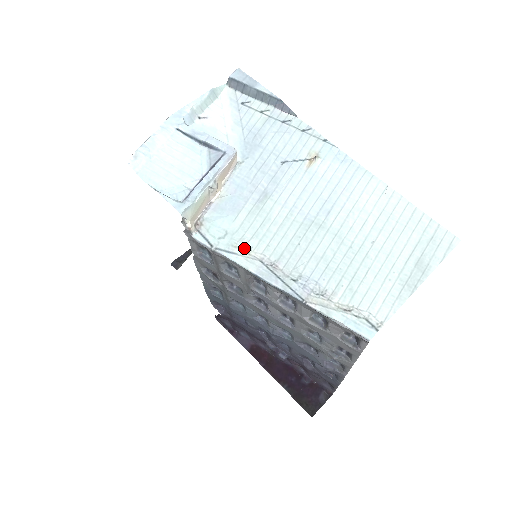
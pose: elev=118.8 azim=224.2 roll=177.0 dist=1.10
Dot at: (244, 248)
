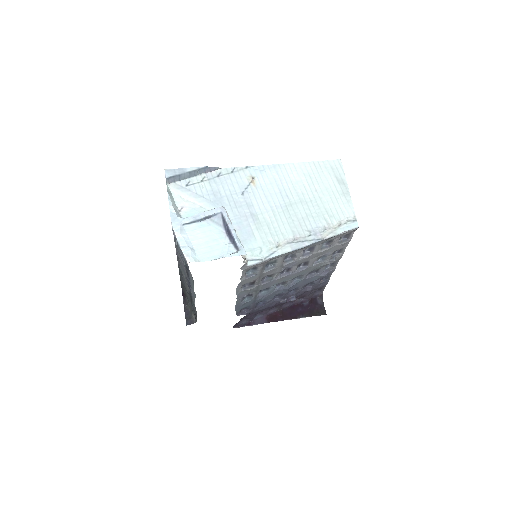
Dot at: (276, 245)
